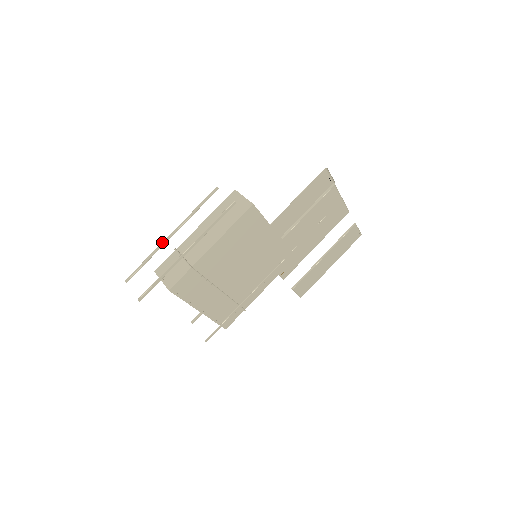
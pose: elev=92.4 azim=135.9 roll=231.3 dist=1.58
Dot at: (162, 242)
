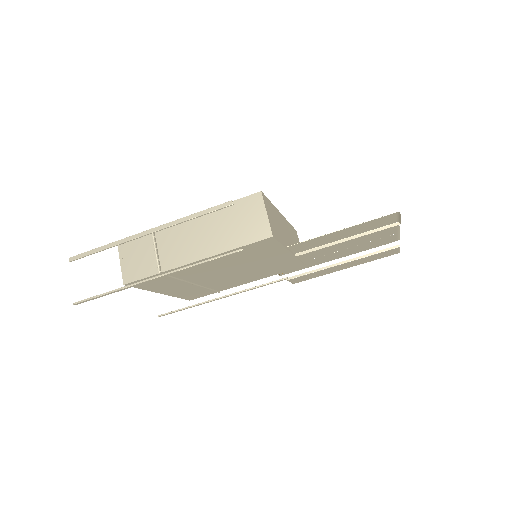
Dot at: (131, 236)
